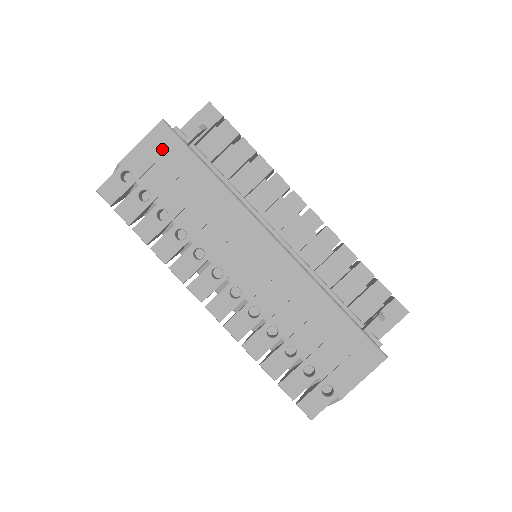
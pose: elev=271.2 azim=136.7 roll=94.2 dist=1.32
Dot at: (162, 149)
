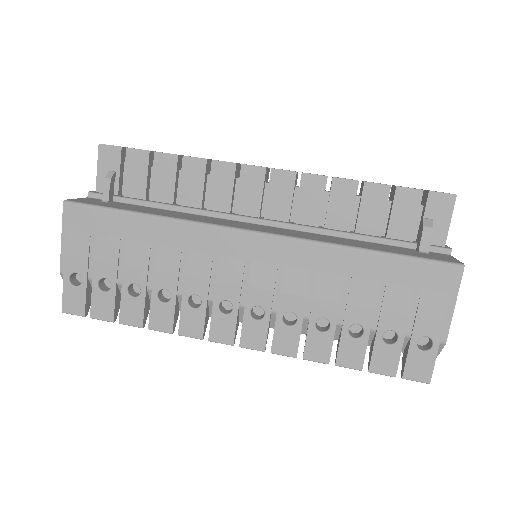
Dot at: (85, 229)
